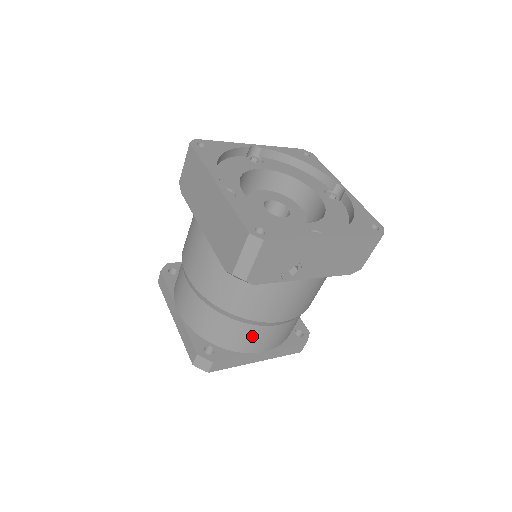
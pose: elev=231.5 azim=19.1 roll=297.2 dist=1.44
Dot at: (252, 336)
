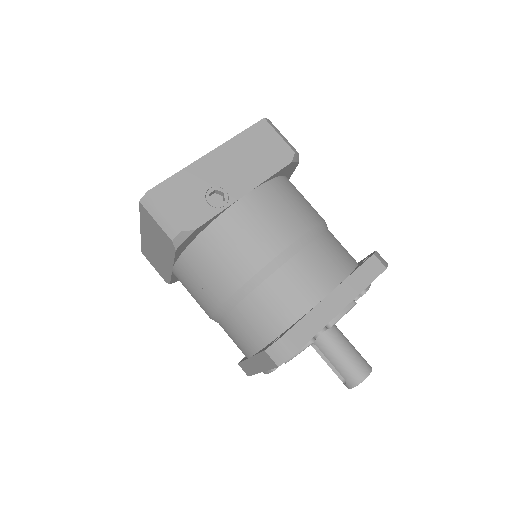
Dot at: (289, 286)
